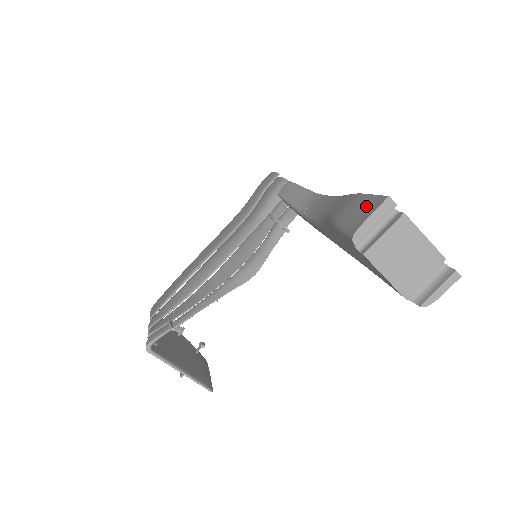
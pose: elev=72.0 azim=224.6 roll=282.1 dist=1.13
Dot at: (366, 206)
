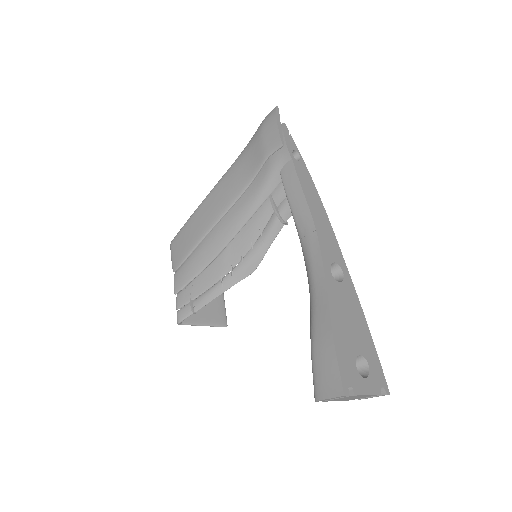
Dot at: (331, 377)
